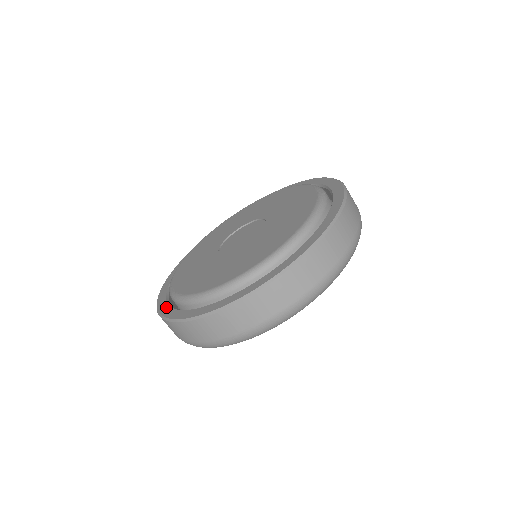
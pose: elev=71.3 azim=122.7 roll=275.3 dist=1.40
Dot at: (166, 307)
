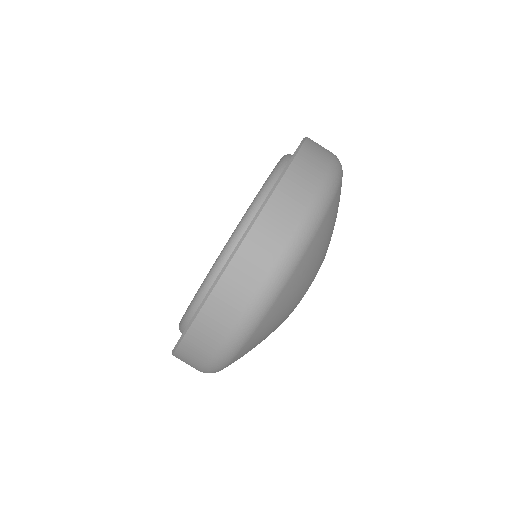
Dot at: occluded
